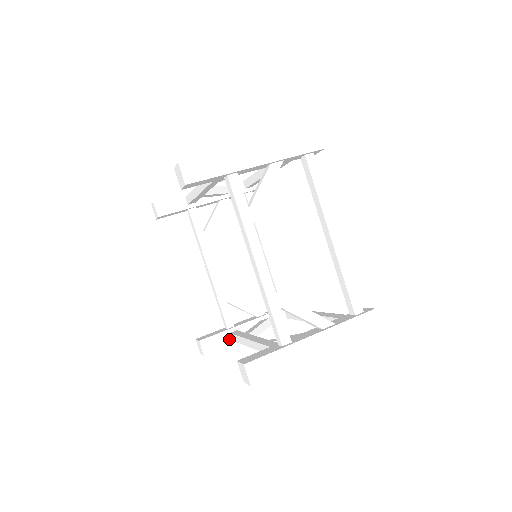
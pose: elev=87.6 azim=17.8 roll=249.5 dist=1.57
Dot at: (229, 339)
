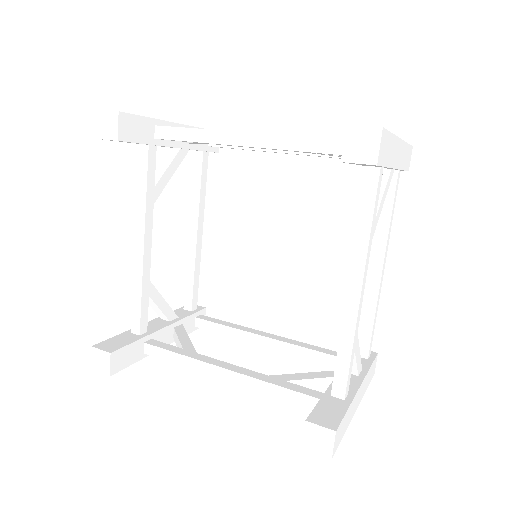
Dot at: (141, 351)
